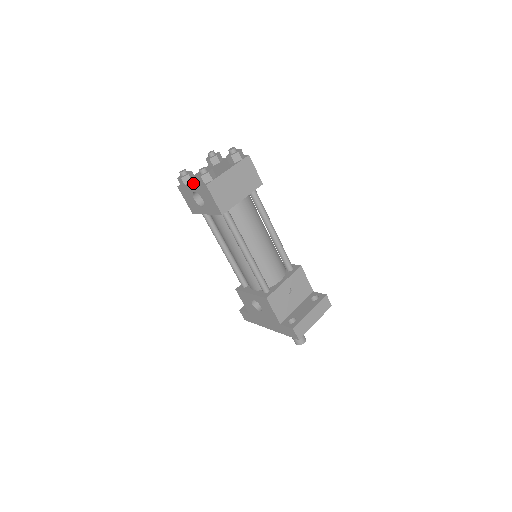
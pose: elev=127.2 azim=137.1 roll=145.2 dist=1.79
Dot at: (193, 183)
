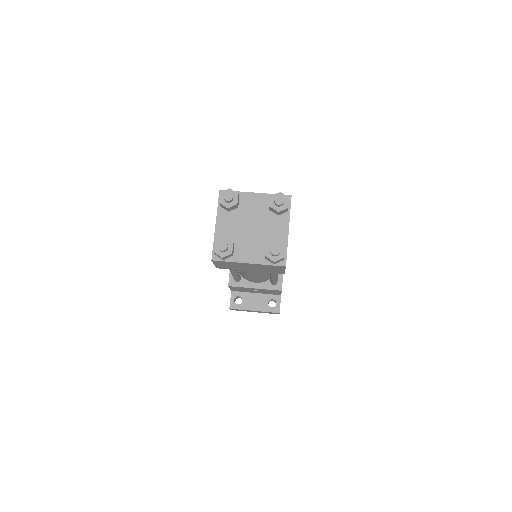
Dot at: (221, 222)
